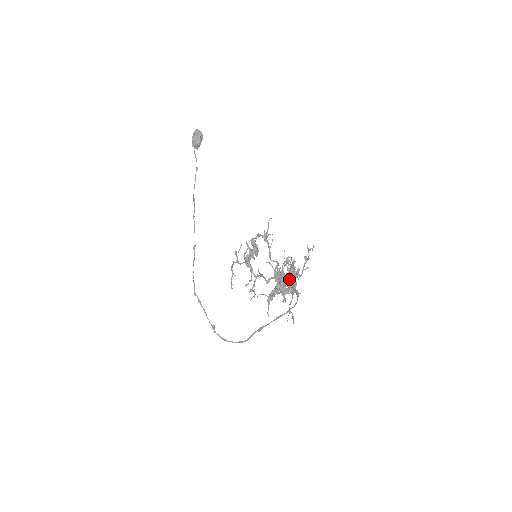
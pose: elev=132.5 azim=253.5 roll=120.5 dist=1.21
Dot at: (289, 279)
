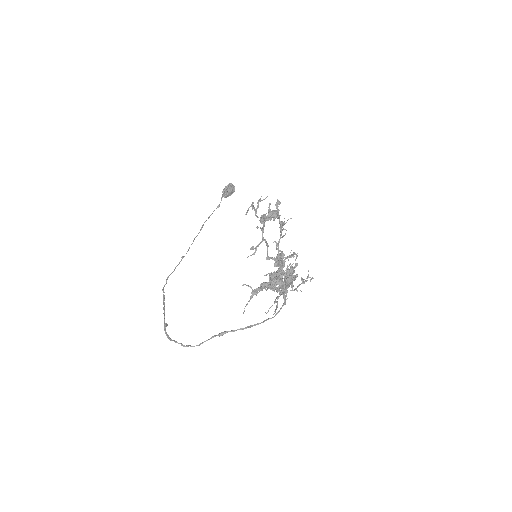
Dot at: (285, 277)
